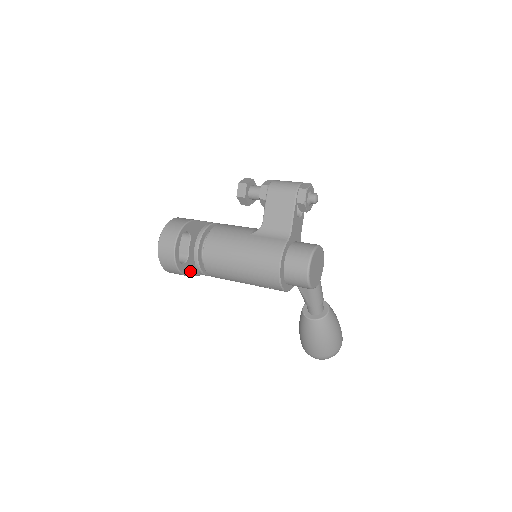
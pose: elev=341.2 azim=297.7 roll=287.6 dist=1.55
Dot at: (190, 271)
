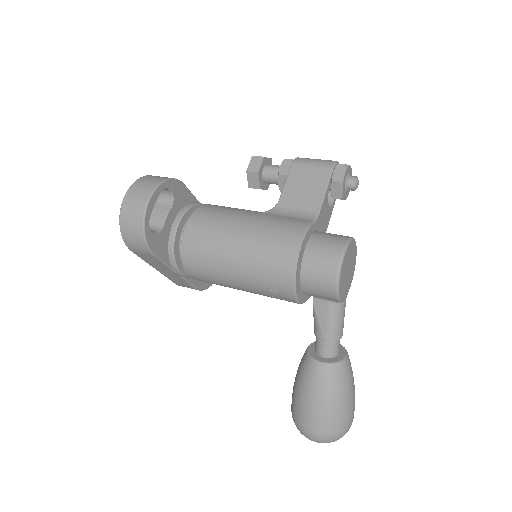
Dot at: (159, 251)
